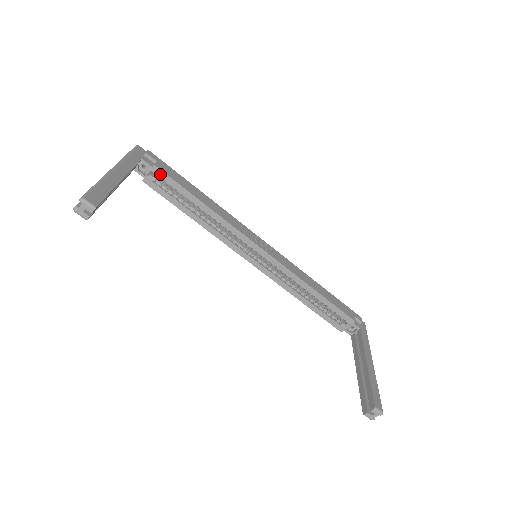
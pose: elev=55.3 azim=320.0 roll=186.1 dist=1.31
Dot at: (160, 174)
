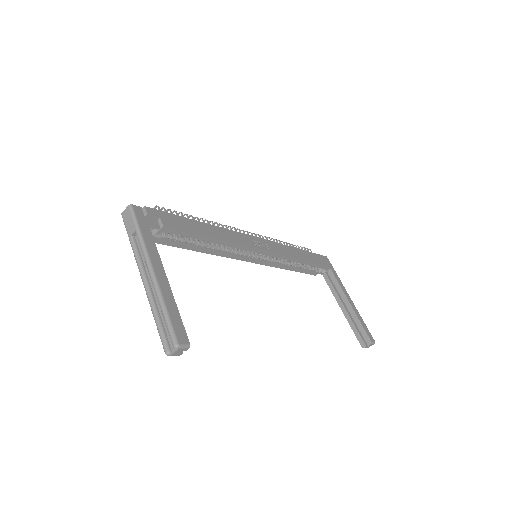
Dot at: (169, 231)
